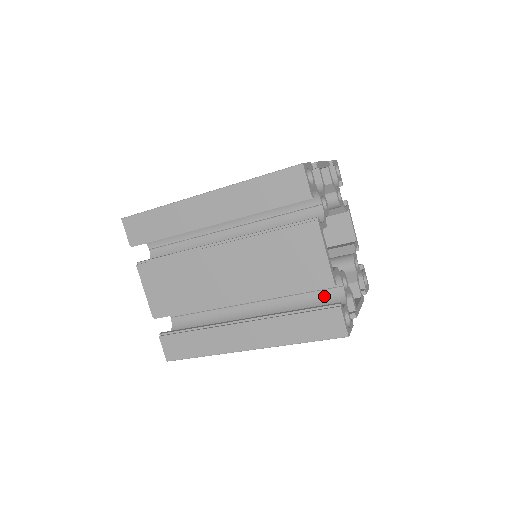
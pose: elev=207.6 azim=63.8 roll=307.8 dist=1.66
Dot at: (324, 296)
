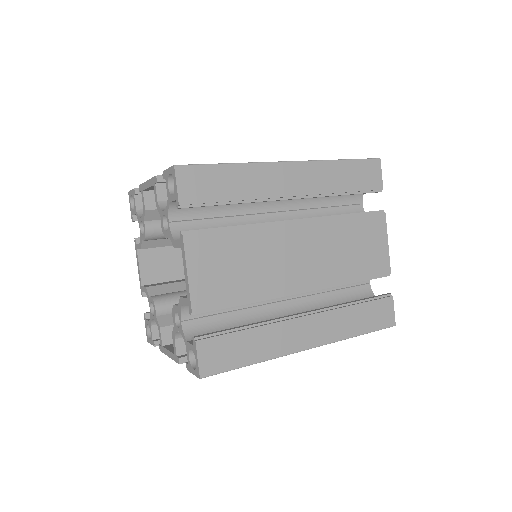
Dot at: (356, 292)
